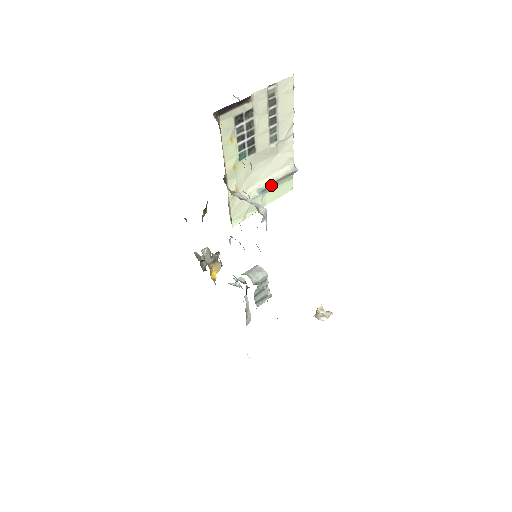
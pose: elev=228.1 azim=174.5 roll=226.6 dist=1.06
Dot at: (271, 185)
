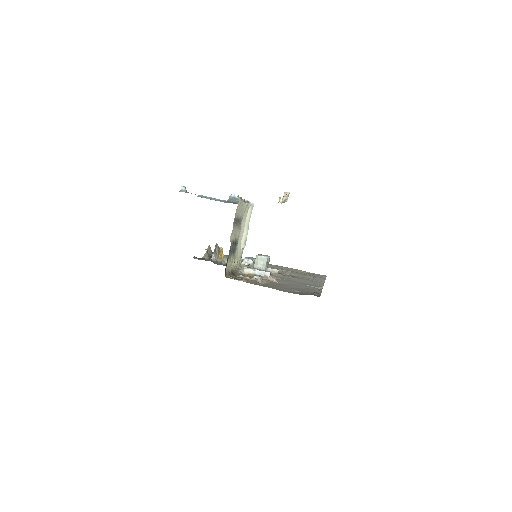
Dot at: occluded
